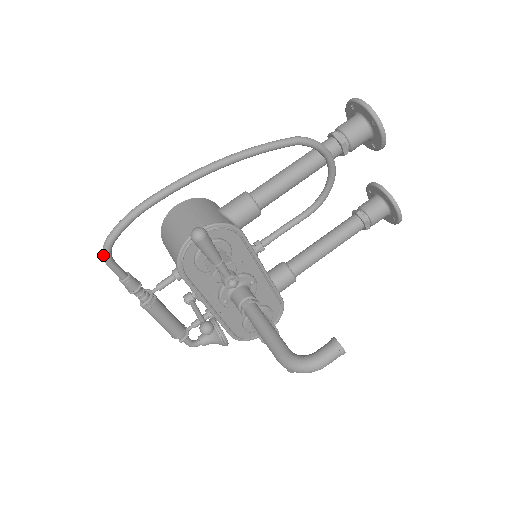
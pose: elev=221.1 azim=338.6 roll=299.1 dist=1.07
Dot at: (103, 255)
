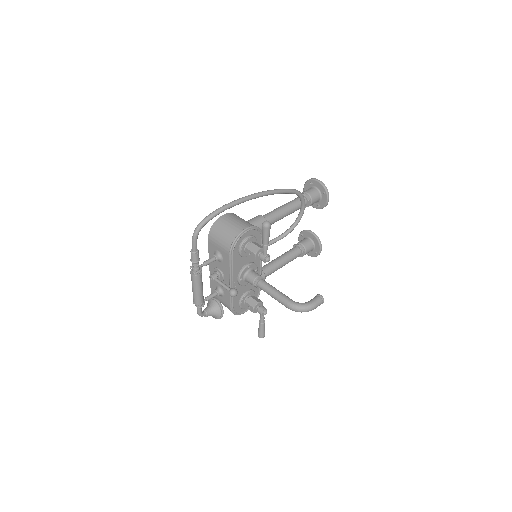
Dot at: (196, 231)
